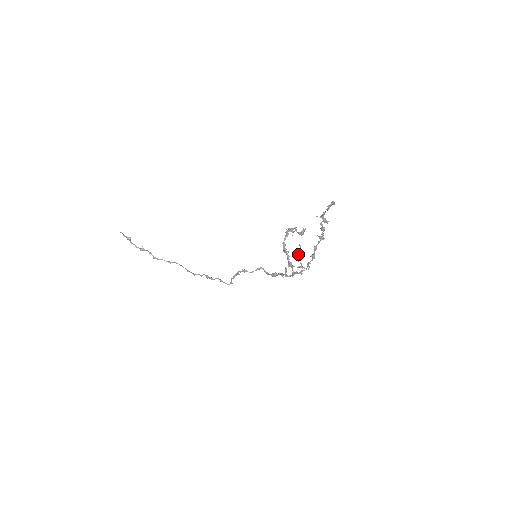
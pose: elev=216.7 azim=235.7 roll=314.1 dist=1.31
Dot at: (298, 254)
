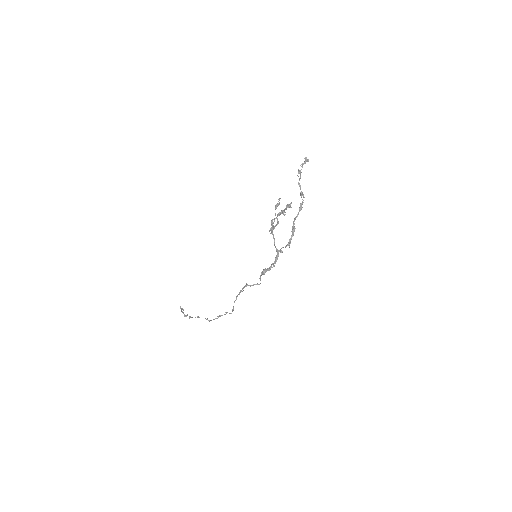
Dot at: (276, 206)
